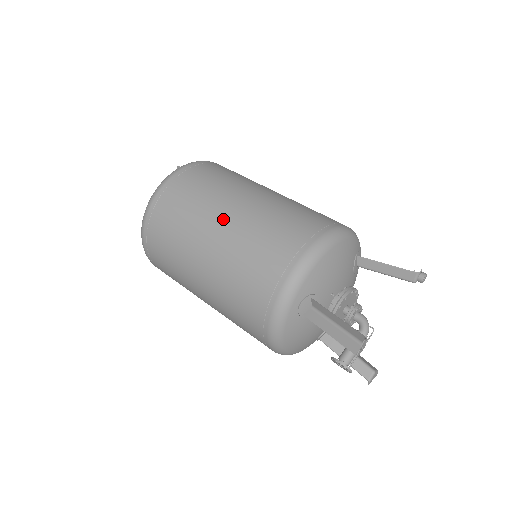
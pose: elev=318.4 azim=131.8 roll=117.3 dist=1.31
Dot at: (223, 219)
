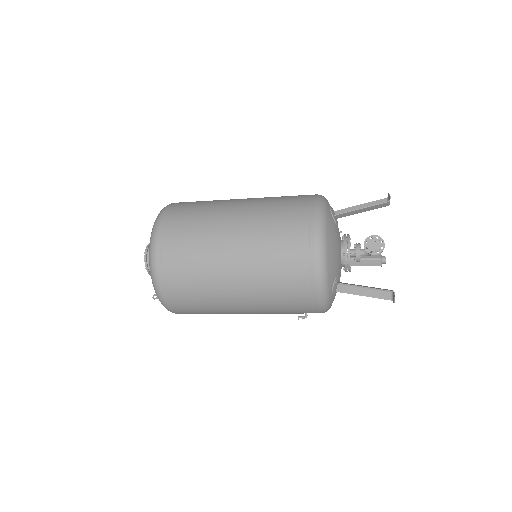
Dot at: occluded
